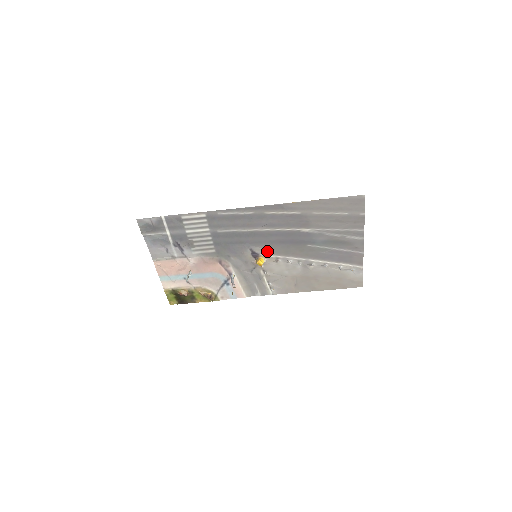
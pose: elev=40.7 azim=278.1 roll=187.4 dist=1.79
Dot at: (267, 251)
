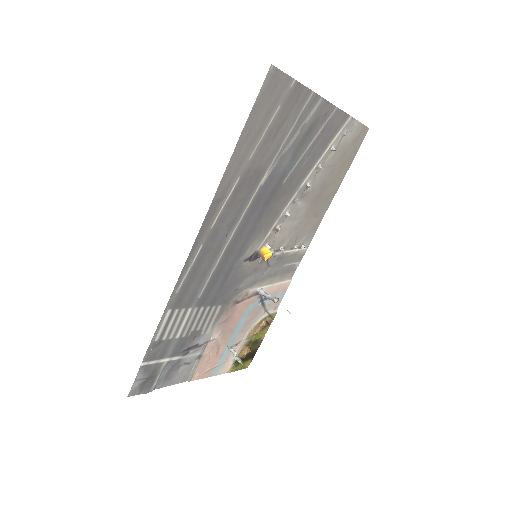
Dot at: (258, 240)
